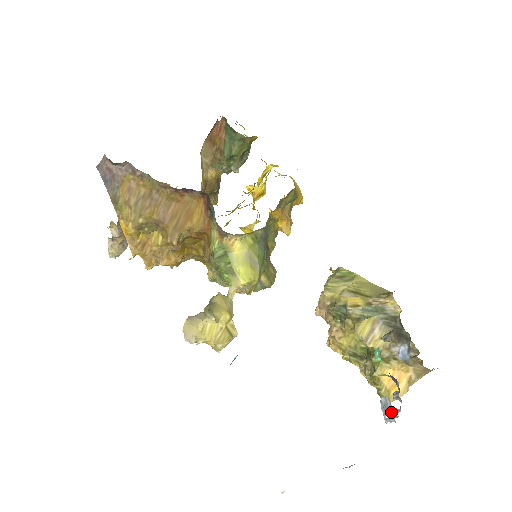
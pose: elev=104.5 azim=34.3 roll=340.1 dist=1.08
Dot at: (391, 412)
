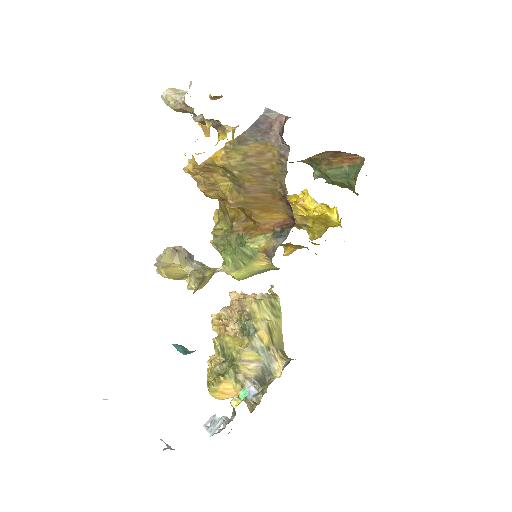
Dot at: (214, 429)
